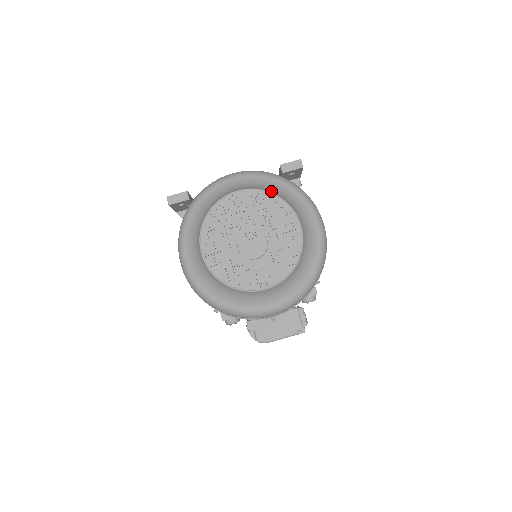
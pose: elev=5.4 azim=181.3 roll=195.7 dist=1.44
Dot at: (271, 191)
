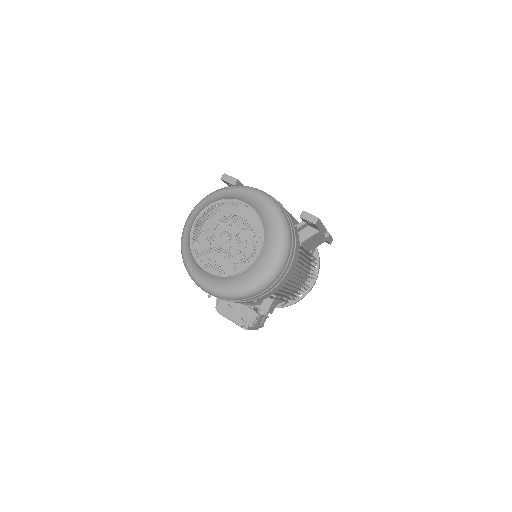
Dot at: (263, 219)
